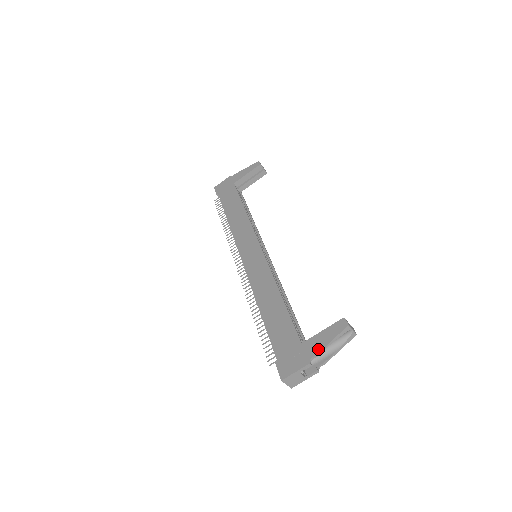
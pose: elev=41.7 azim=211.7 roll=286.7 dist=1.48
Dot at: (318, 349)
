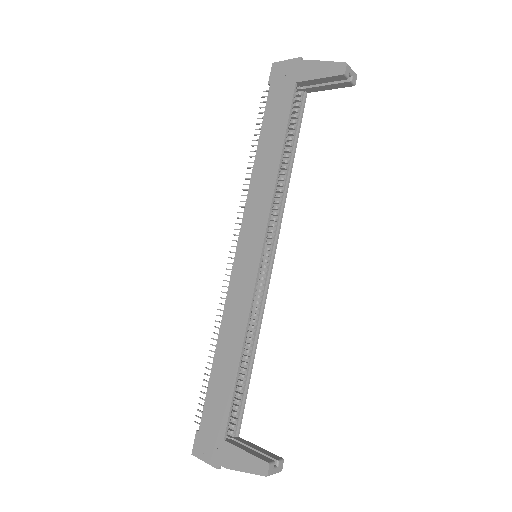
Dot at: (231, 465)
